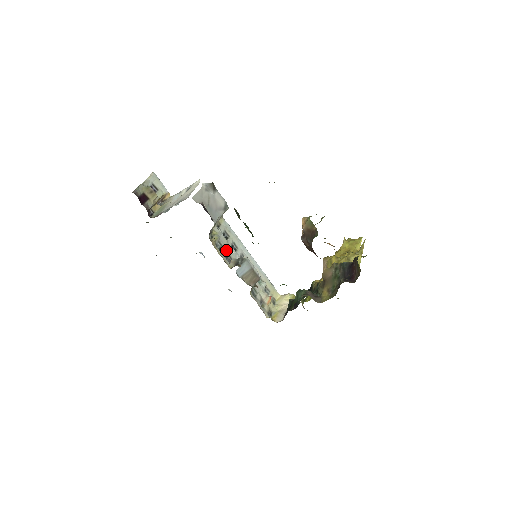
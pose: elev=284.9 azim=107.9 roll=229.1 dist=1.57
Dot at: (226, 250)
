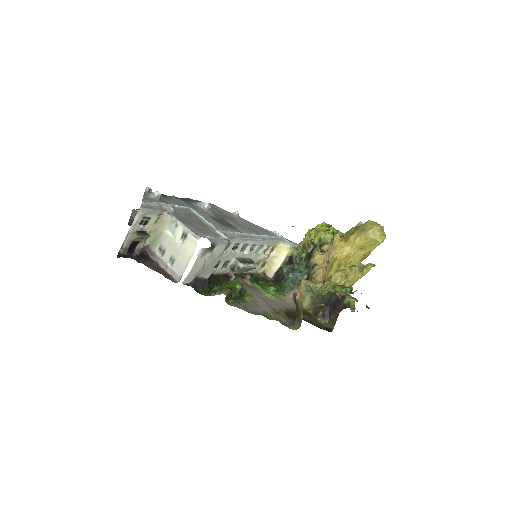
Dot at: (224, 261)
